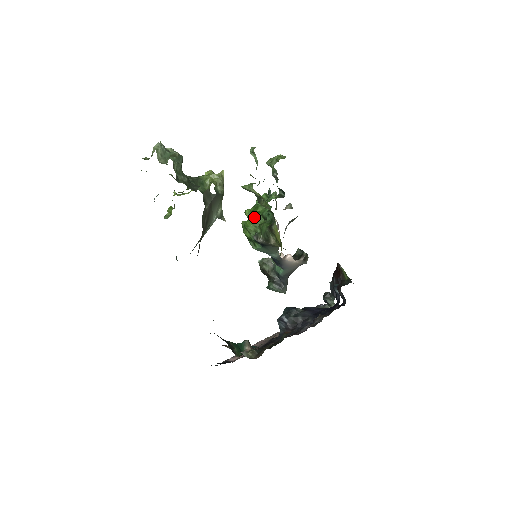
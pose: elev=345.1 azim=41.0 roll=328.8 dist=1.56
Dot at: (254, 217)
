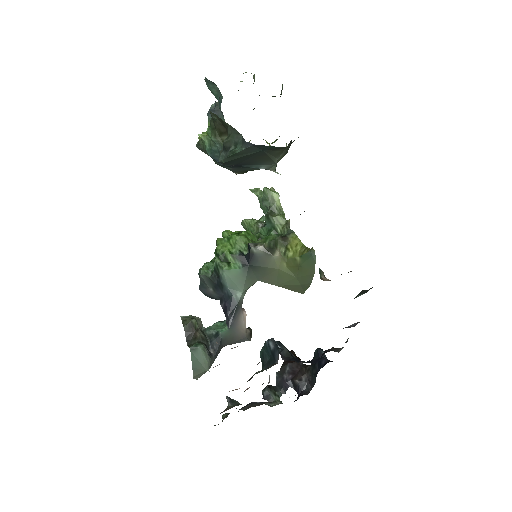
Dot at: (247, 232)
